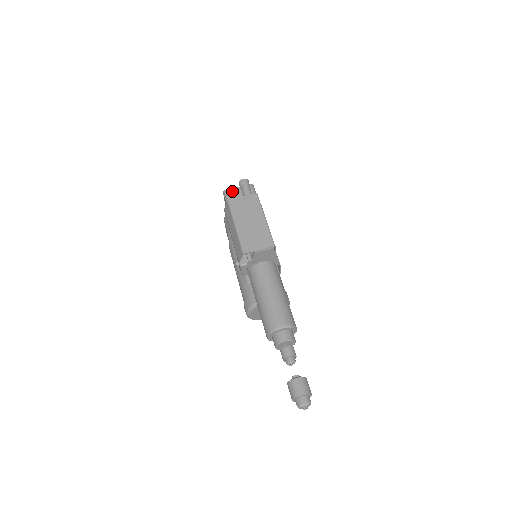
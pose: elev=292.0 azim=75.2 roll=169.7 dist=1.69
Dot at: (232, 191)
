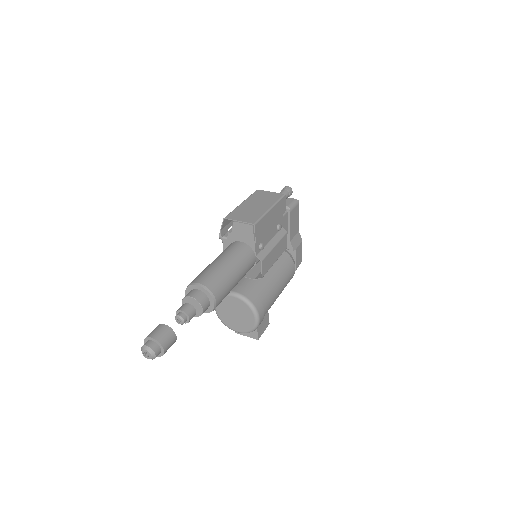
Dot at: occluded
